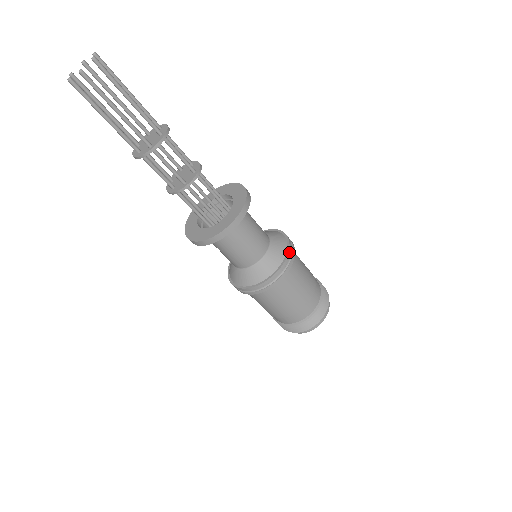
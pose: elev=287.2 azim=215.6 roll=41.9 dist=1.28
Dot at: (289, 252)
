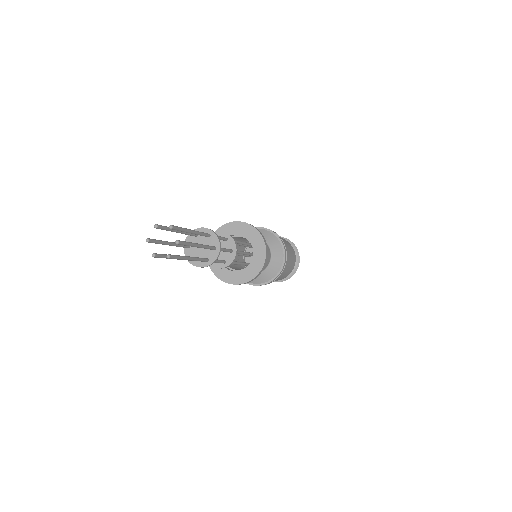
Dot at: (285, 259)
